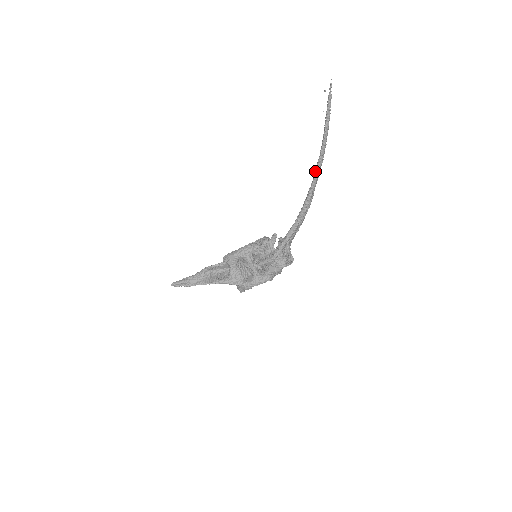
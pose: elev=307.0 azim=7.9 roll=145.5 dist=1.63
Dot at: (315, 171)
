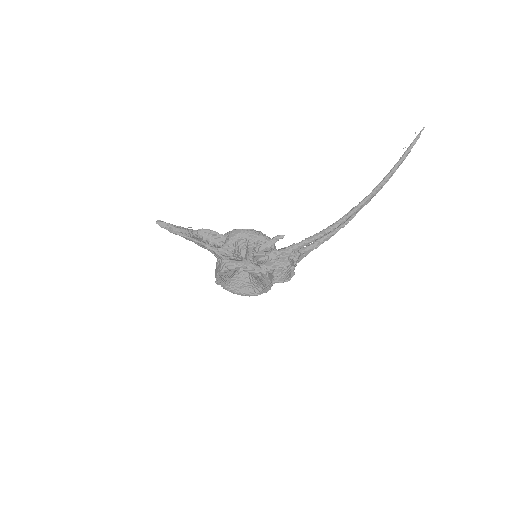
Dot at: (370, 193)
